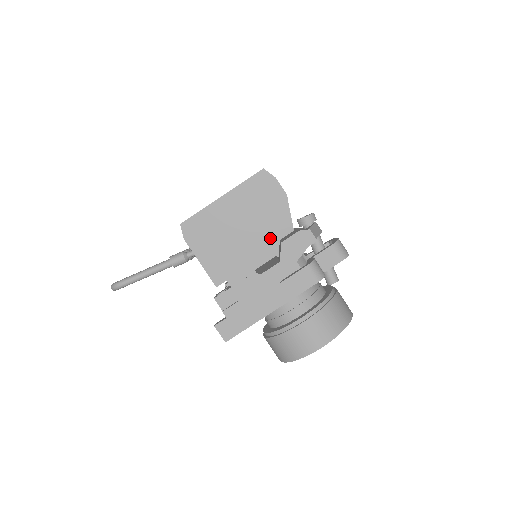
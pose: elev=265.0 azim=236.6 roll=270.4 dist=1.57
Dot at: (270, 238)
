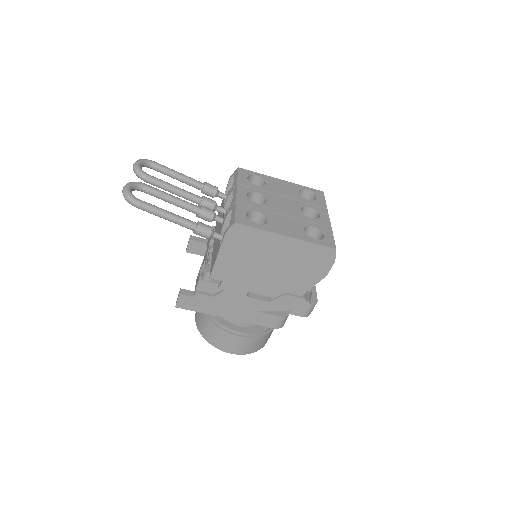
Dot at: (282, 286)
